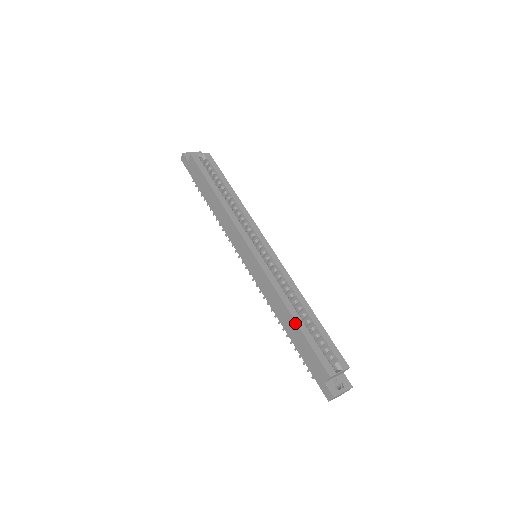
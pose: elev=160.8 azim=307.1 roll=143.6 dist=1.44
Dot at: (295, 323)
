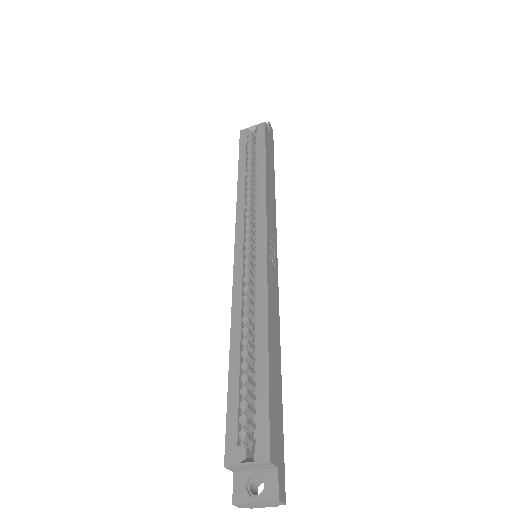
Dot at: (230, 362)
